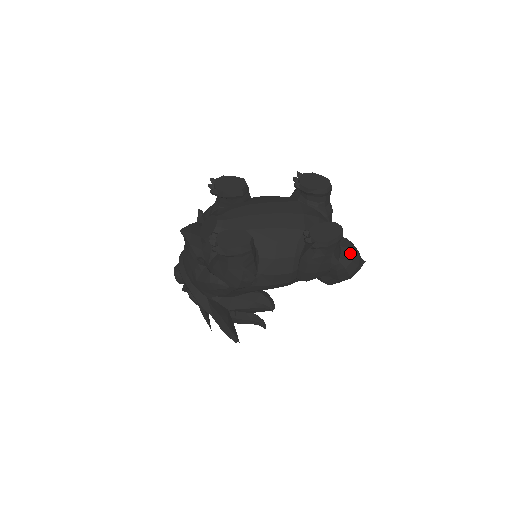
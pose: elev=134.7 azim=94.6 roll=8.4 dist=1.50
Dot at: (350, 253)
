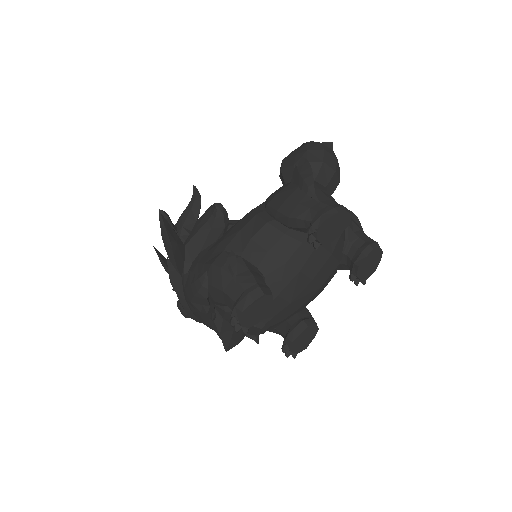
Dot at: (337, 178)
